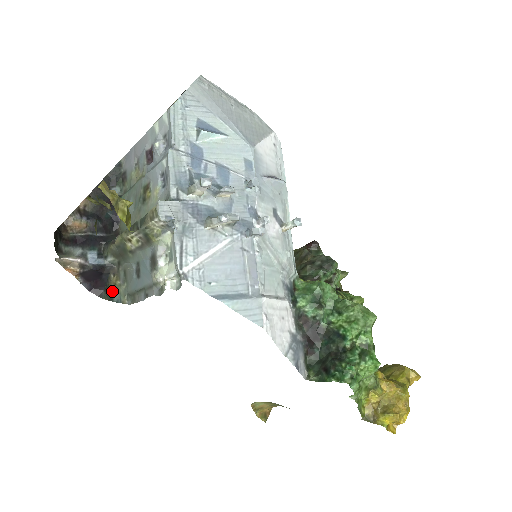
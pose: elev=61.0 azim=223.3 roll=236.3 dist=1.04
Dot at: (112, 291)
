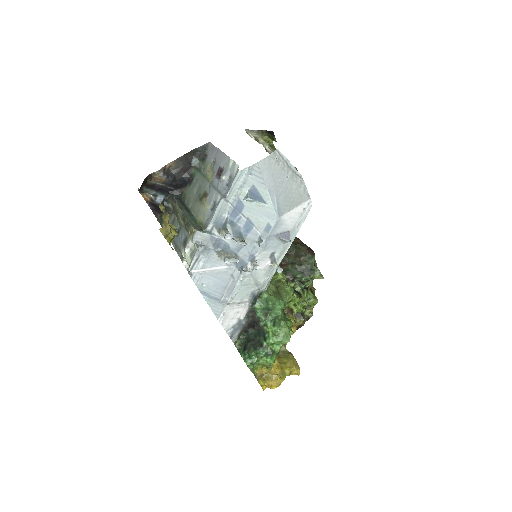
Dot at: (163, 220)
